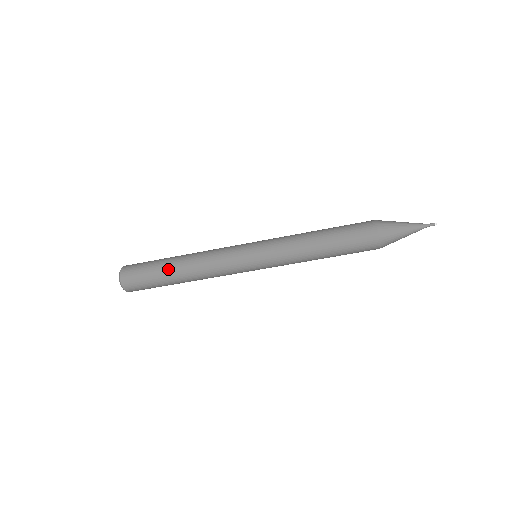
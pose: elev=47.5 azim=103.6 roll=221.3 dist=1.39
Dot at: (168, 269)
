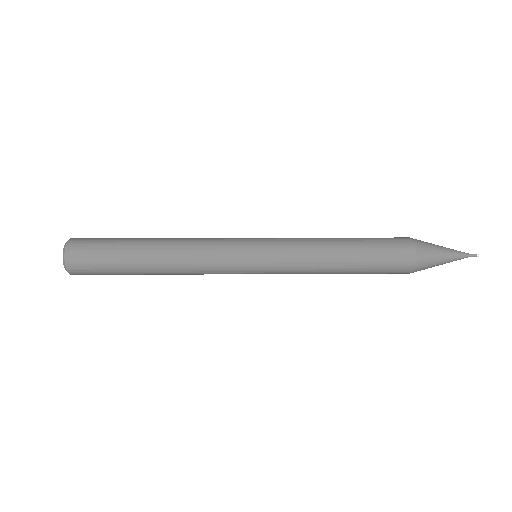
Dot at: (137, 264)
